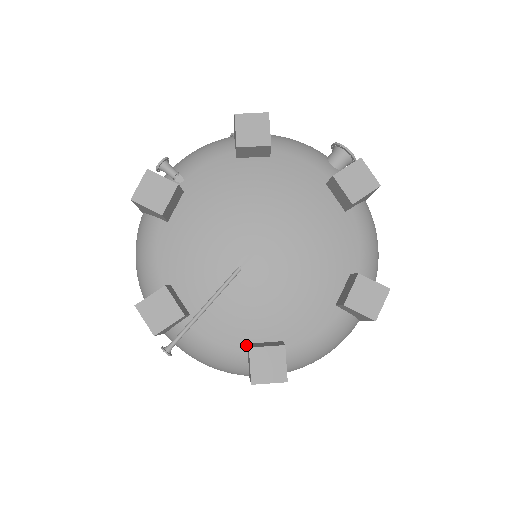
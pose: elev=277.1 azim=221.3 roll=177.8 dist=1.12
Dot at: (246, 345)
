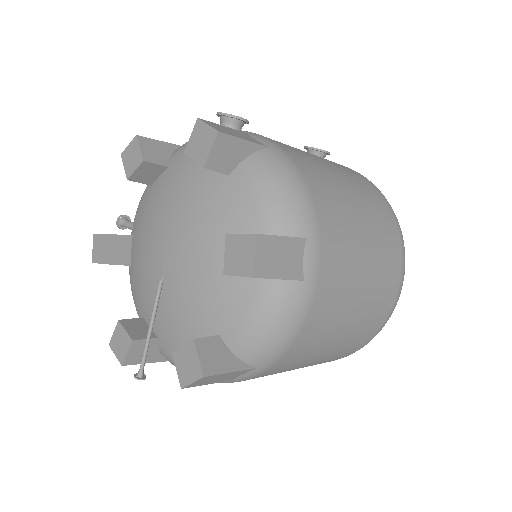
Dot at: occluded
